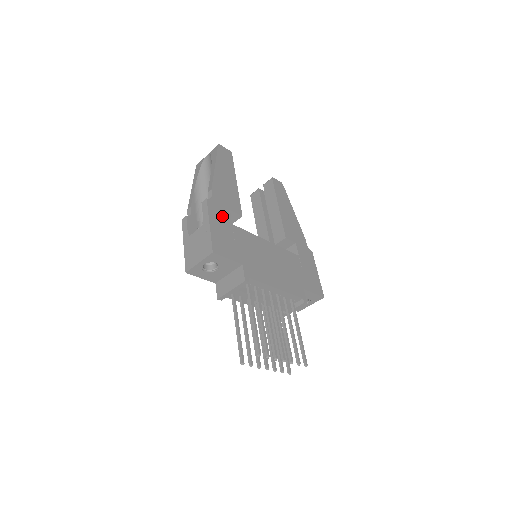
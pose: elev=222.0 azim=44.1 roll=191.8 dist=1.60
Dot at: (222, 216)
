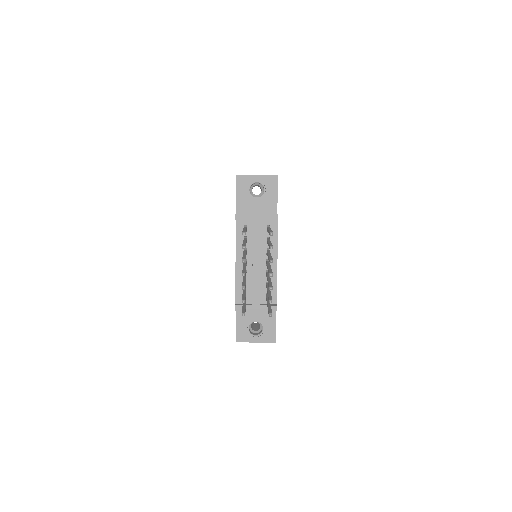
Dot at: occluded
